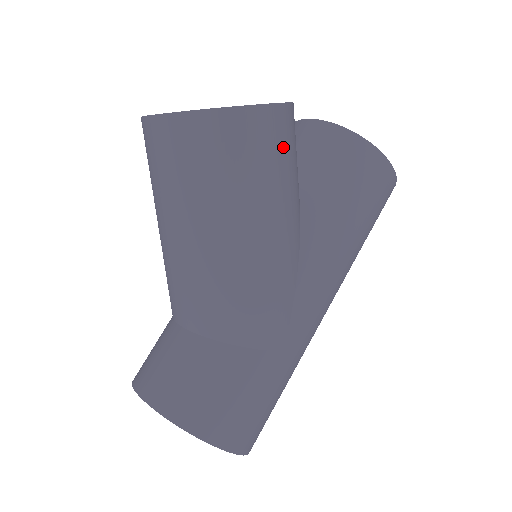
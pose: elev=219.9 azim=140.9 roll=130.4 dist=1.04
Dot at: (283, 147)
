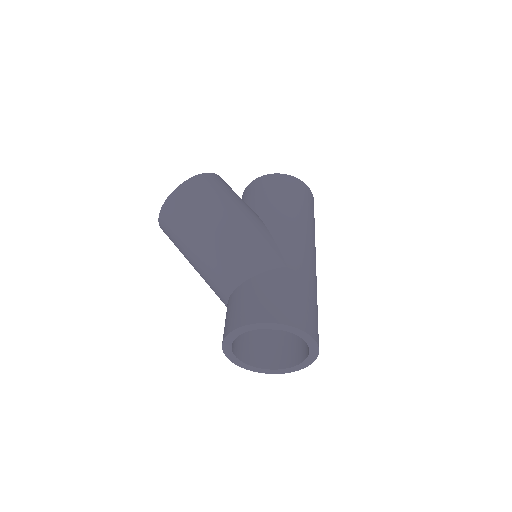
Dot at: (221, 186)
